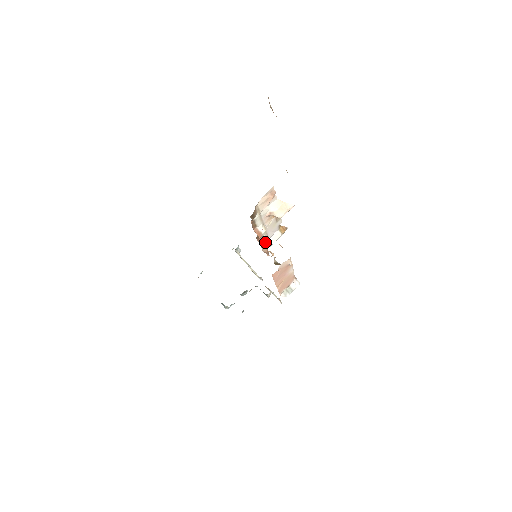
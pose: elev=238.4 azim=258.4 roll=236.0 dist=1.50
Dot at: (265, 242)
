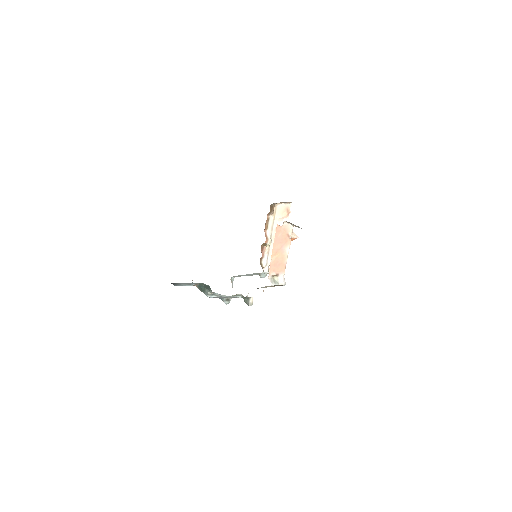
Dot at: (264, 262)
